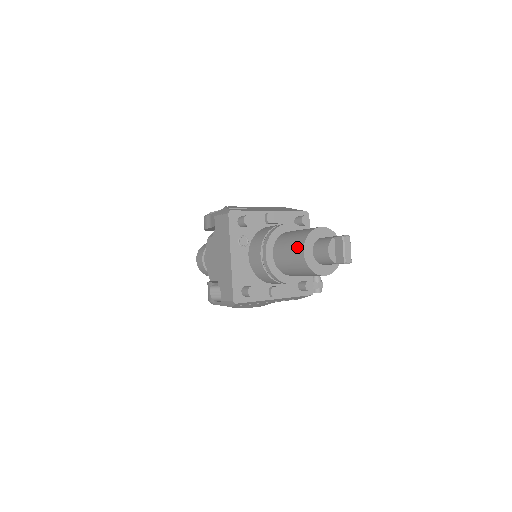
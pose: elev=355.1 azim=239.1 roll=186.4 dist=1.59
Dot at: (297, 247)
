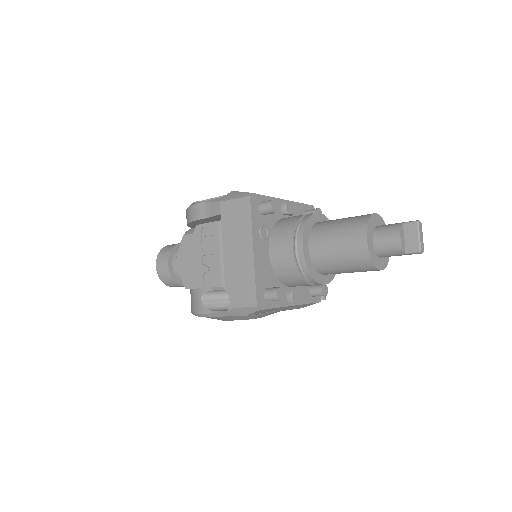
Dot at: (354, 235)
